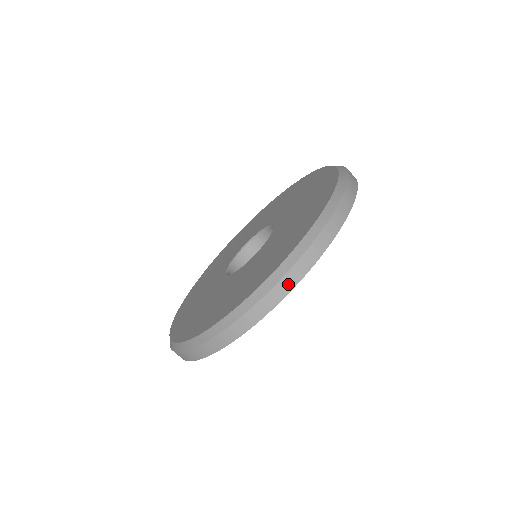
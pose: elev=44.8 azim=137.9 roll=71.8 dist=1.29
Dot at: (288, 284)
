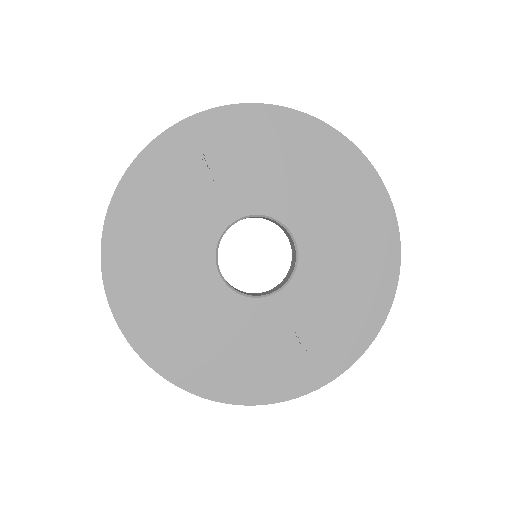
Dot at: (271, 107)
